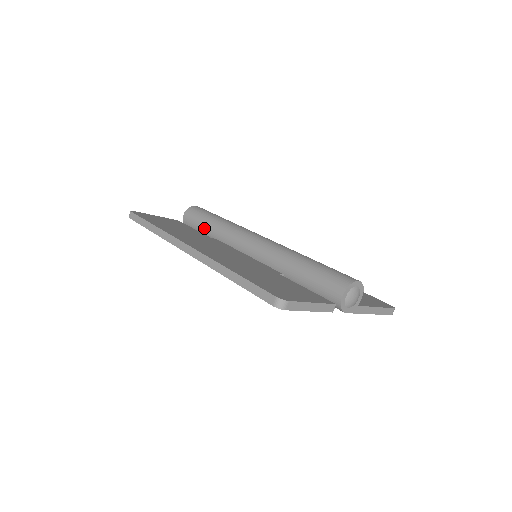
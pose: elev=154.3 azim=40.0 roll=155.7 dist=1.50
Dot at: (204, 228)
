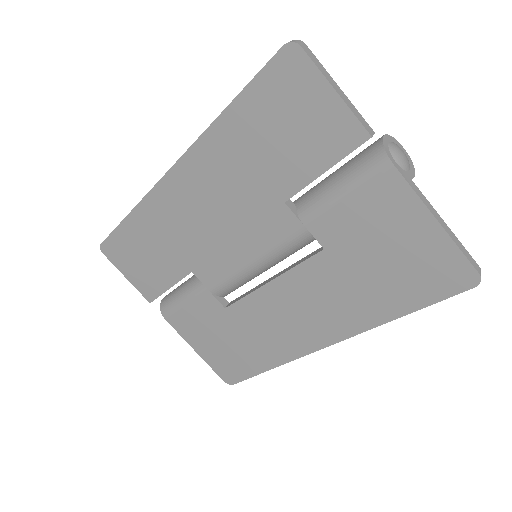
Dot at: (189, 279)
